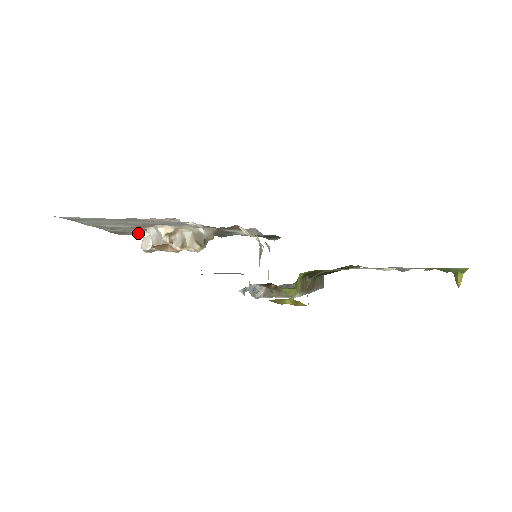
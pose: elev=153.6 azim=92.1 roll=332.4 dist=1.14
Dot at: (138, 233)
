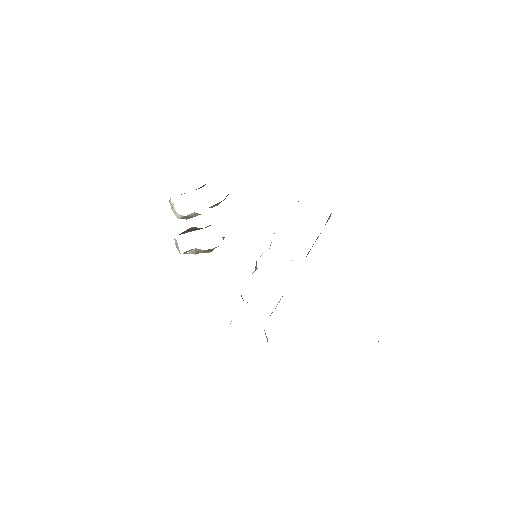
Dot at: occluded
